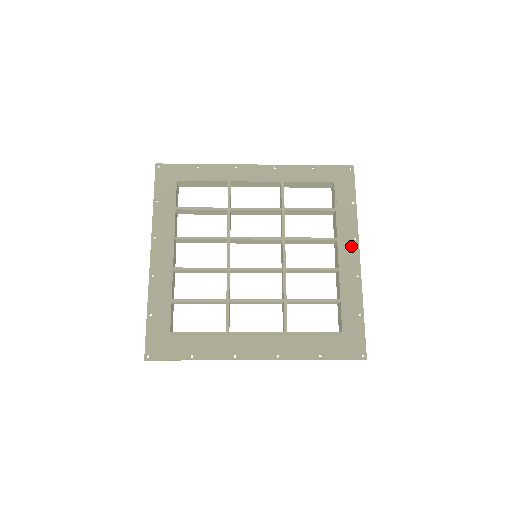
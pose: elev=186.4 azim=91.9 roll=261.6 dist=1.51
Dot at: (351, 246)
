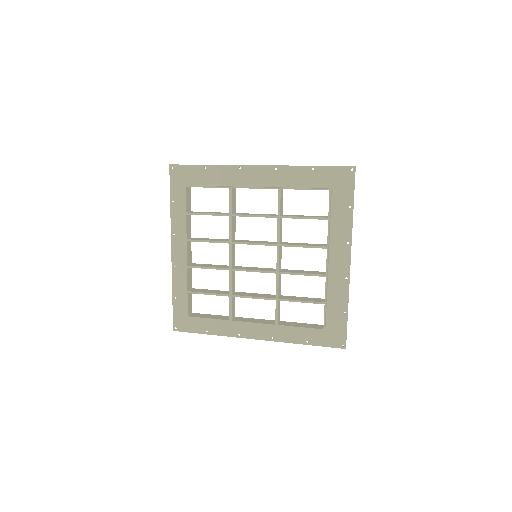
Dot at: (343, 250)
